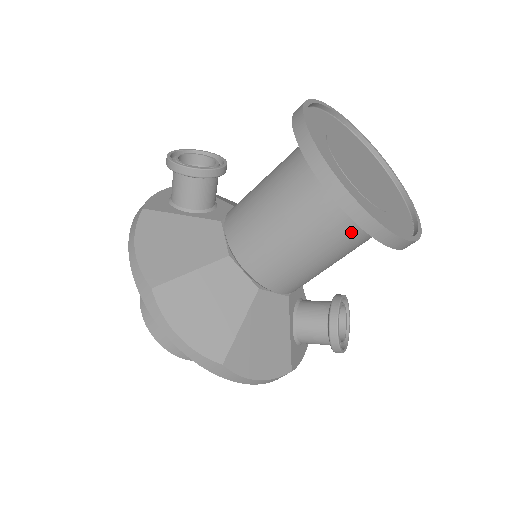
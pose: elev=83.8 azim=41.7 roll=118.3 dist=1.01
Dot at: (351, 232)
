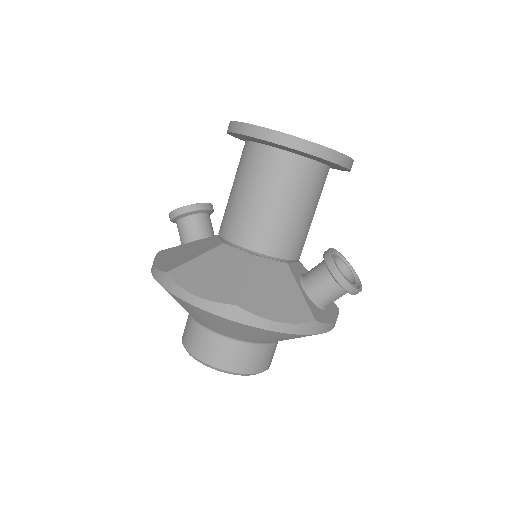
Dot at: (292, 170)
